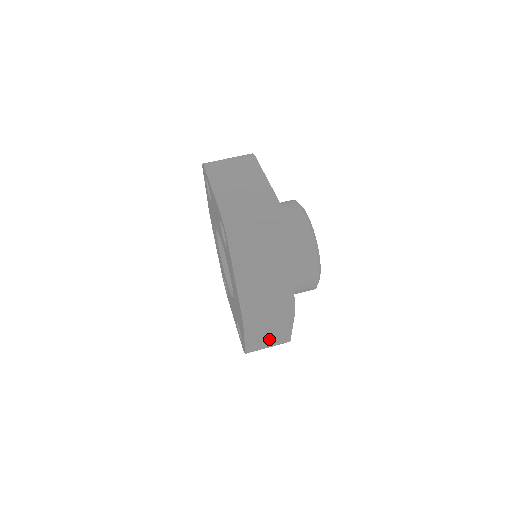
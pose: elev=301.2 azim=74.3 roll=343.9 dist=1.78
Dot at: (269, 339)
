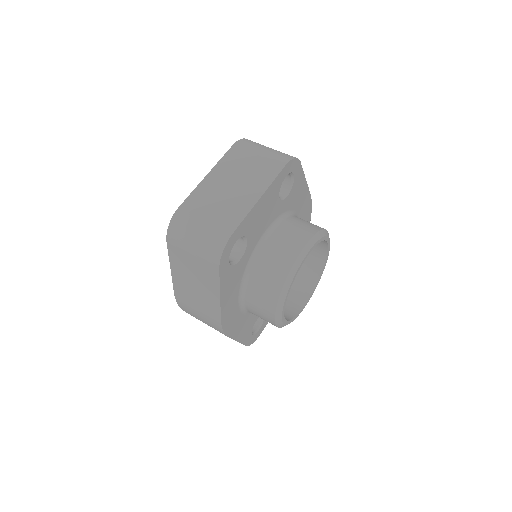
Dot at: occluded
